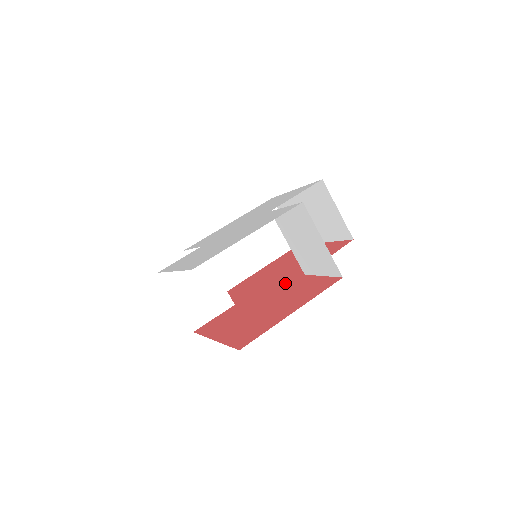
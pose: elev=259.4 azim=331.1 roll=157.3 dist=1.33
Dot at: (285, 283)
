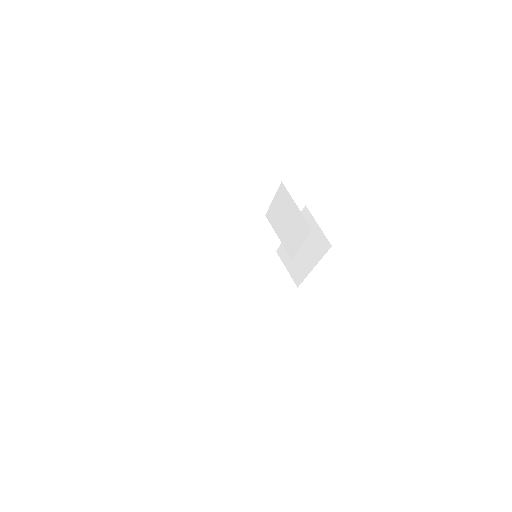
Dot at: occluded
